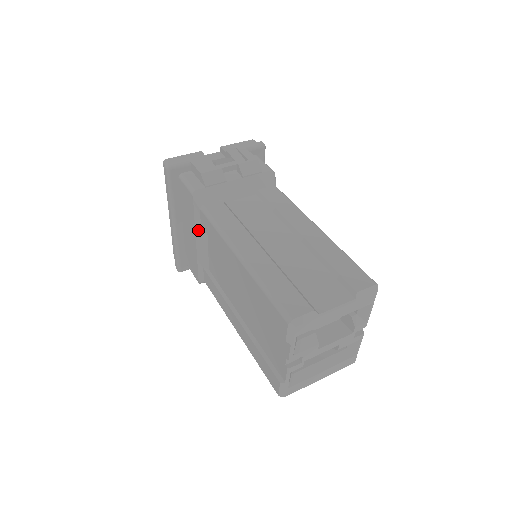
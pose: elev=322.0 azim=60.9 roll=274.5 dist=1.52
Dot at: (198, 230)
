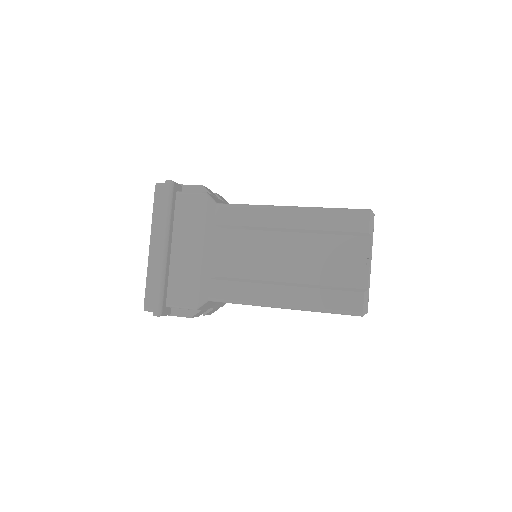
Dot at: (209, 232)
